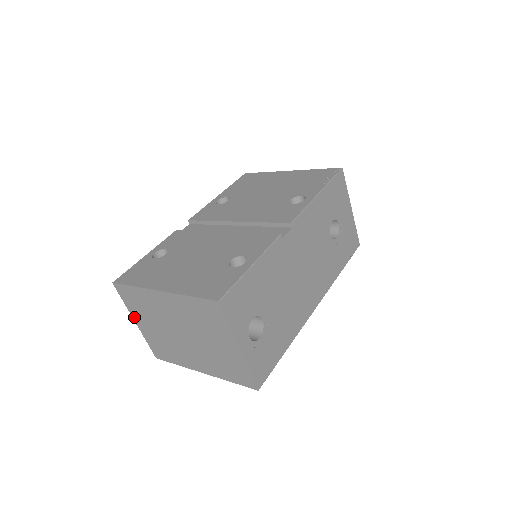
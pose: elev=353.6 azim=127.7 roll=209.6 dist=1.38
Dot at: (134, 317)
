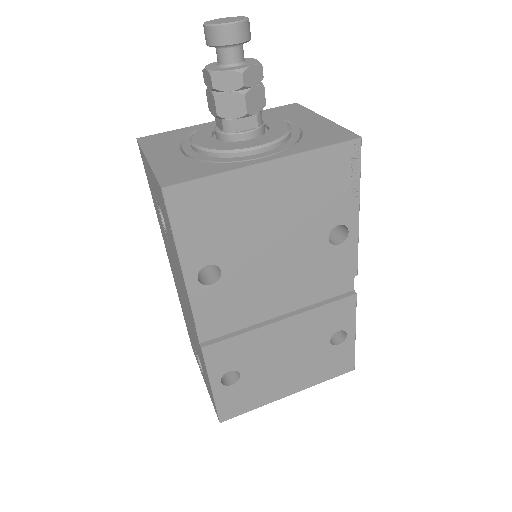
Dot at: occluded
